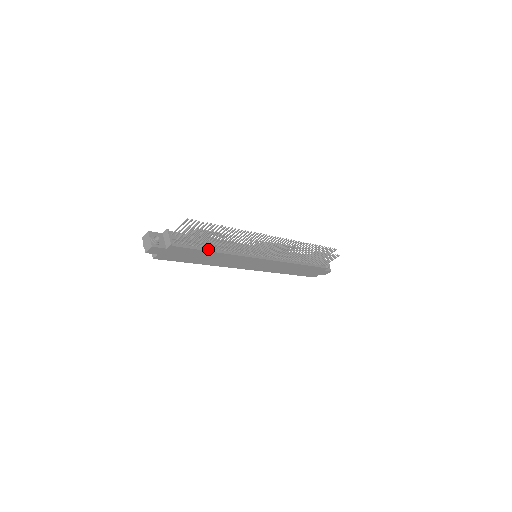
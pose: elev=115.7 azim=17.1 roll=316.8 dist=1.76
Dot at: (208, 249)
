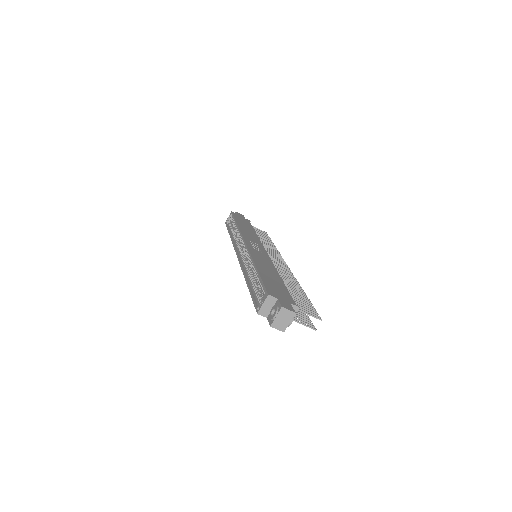
Dot at: occluded
